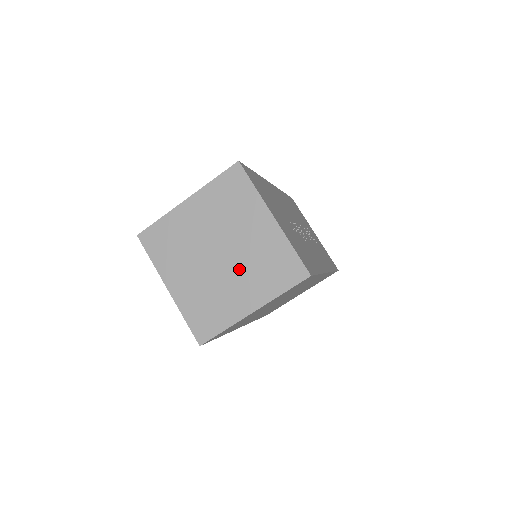
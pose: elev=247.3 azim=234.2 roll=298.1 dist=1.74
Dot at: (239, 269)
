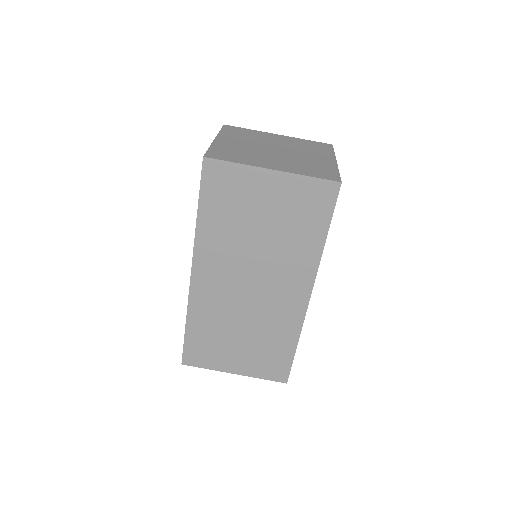
Dot at: (284, 158)
